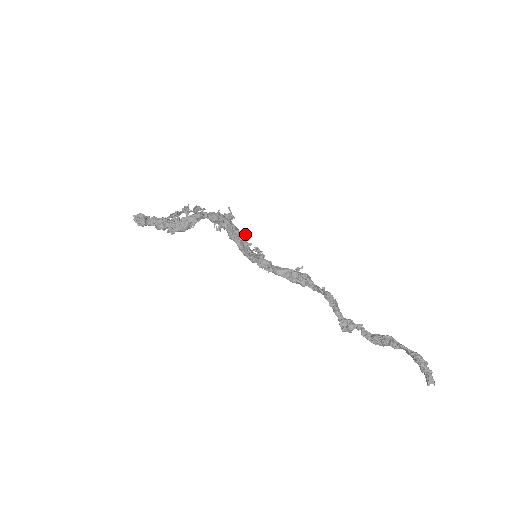
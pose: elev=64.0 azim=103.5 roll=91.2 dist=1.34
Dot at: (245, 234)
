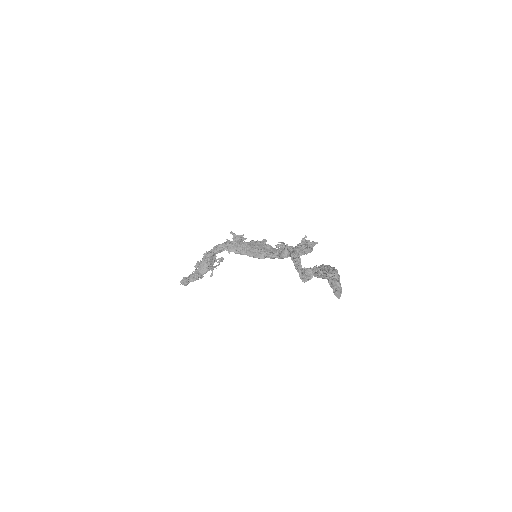
Dot at: (264, 239)
